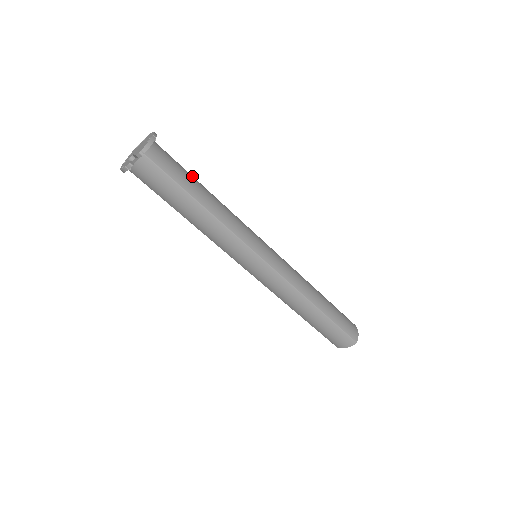
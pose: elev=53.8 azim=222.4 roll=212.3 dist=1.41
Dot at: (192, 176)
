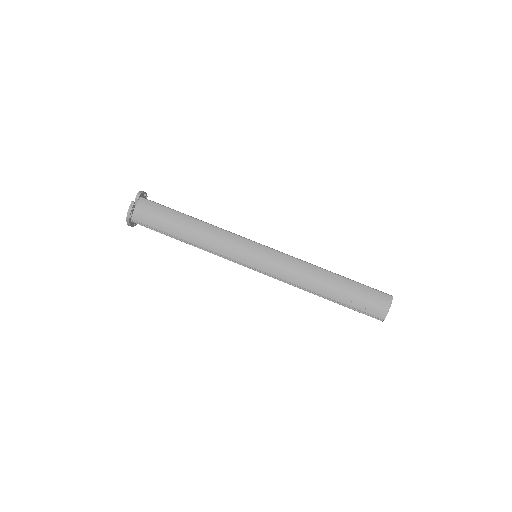
Dot at: occluded
